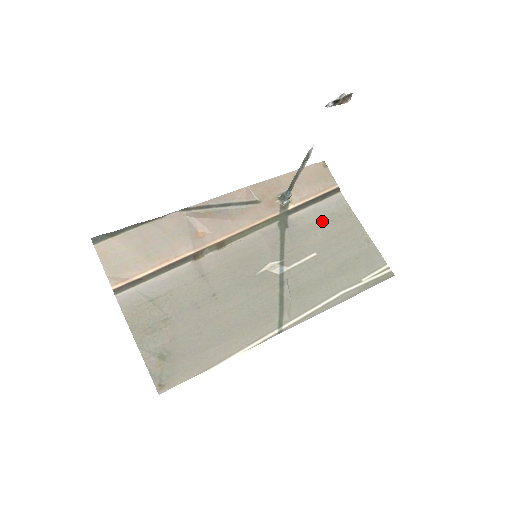
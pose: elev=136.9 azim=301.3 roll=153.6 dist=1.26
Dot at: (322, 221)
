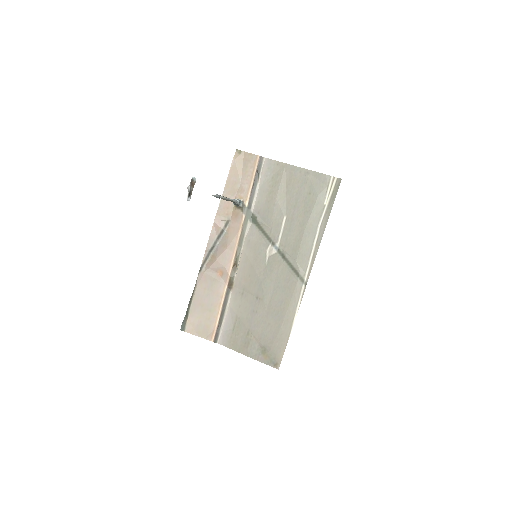
Dot at: (271, 191)
